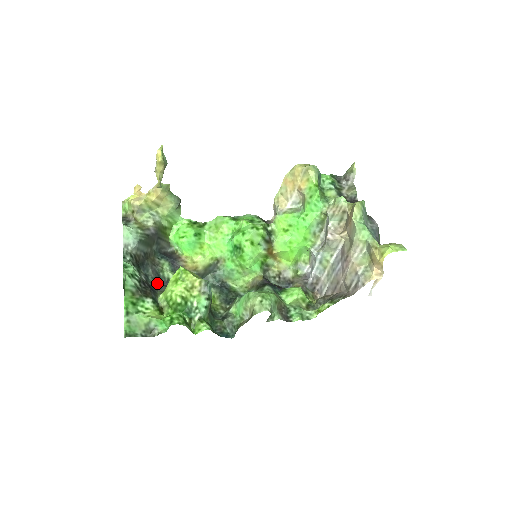
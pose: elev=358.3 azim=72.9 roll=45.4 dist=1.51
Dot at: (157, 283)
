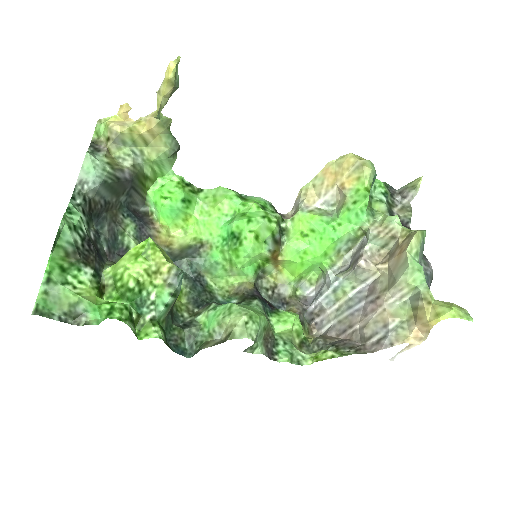
Dot at: (110, 248)
